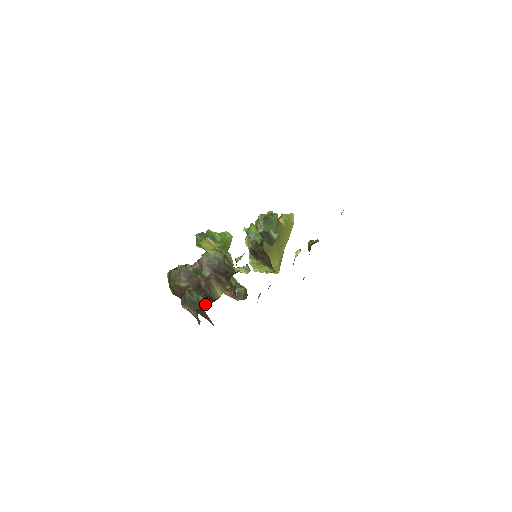
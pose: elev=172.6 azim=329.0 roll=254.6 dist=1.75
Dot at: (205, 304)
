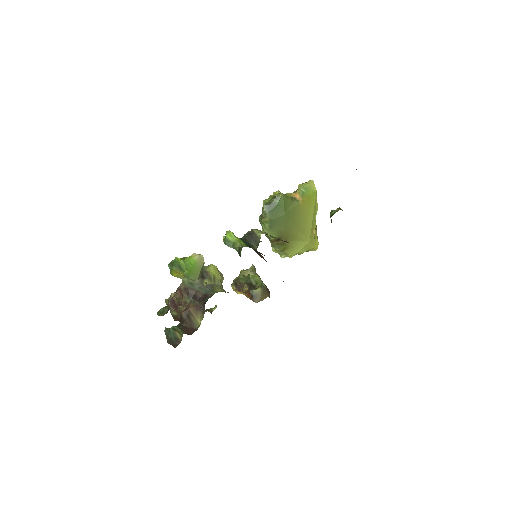
Dot at: (181, 340)
